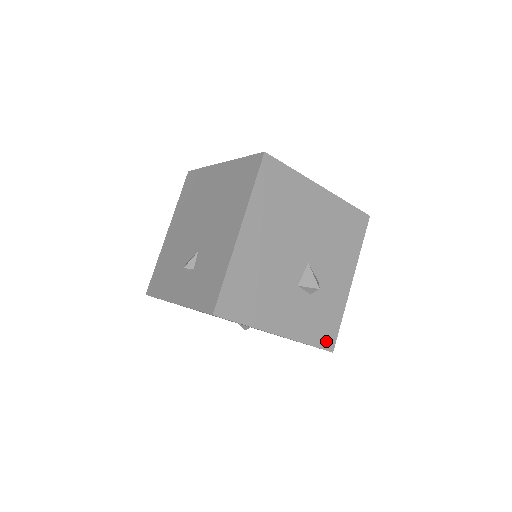
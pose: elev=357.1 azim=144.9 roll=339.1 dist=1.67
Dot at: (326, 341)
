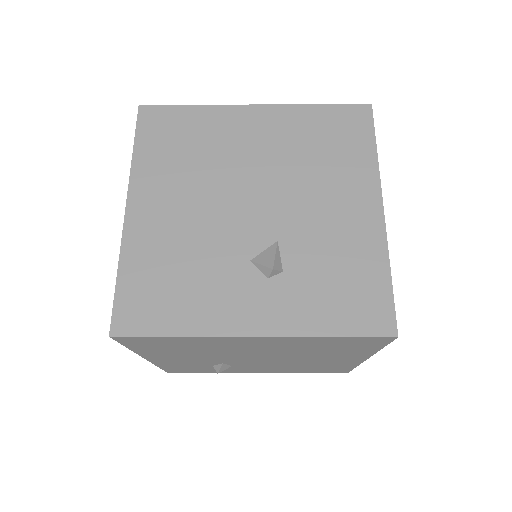
Dot at: occluded
